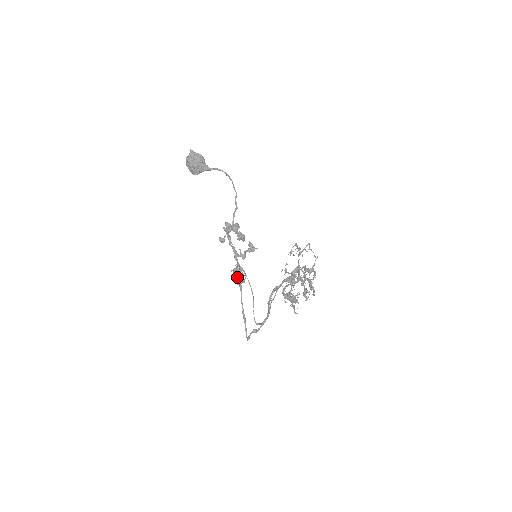
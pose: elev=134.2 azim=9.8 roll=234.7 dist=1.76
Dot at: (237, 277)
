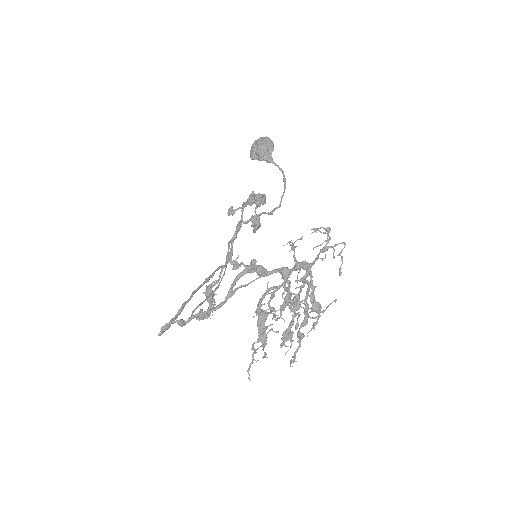
Dot at: (207, 292)
